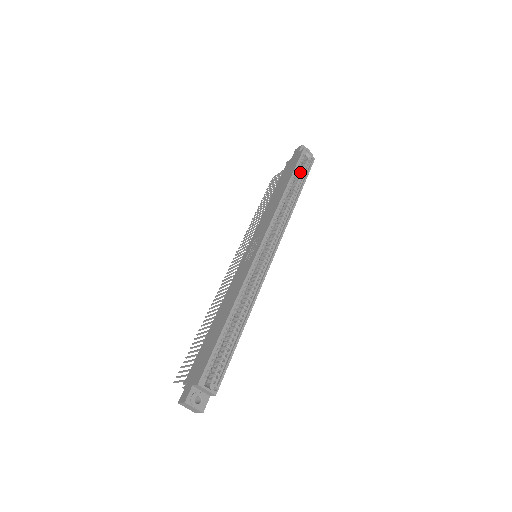
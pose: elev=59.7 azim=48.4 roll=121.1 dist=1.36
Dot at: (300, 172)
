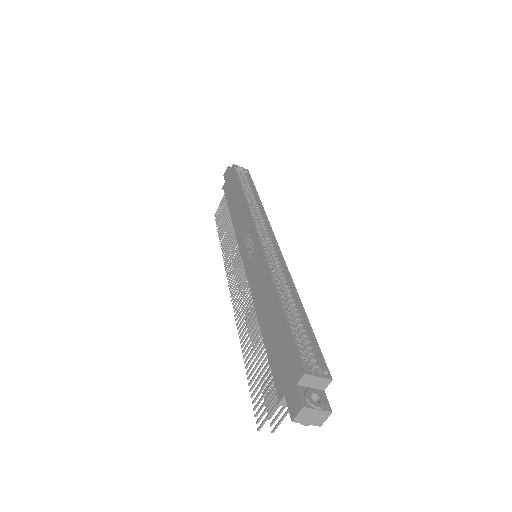
Dot at: (243, 182)
